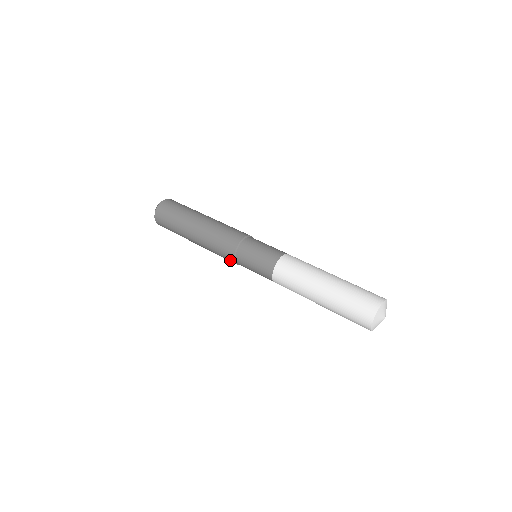
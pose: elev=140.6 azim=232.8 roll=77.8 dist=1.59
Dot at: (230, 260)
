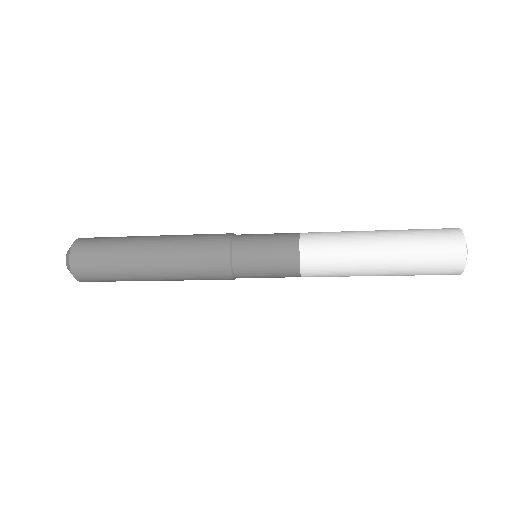
Dot at: (220, 248)
